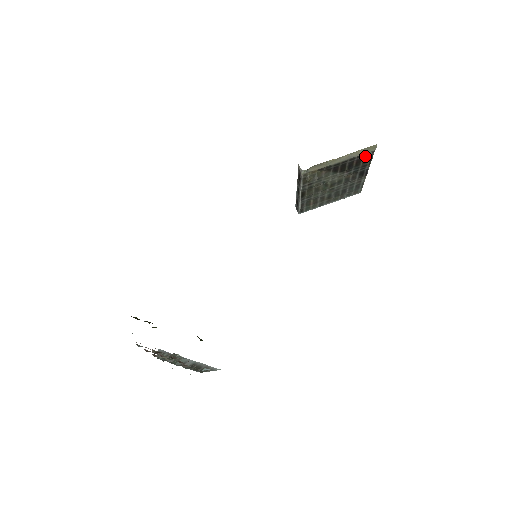
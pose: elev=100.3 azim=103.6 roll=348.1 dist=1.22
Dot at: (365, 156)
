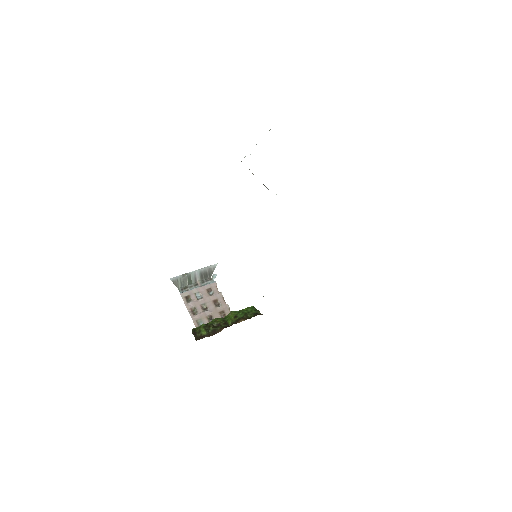
Dot at: occluded
